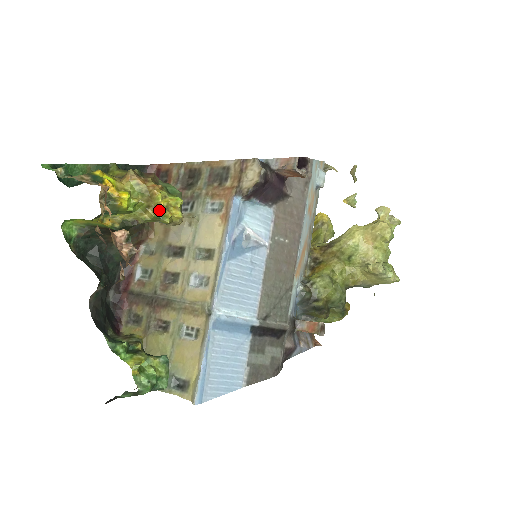
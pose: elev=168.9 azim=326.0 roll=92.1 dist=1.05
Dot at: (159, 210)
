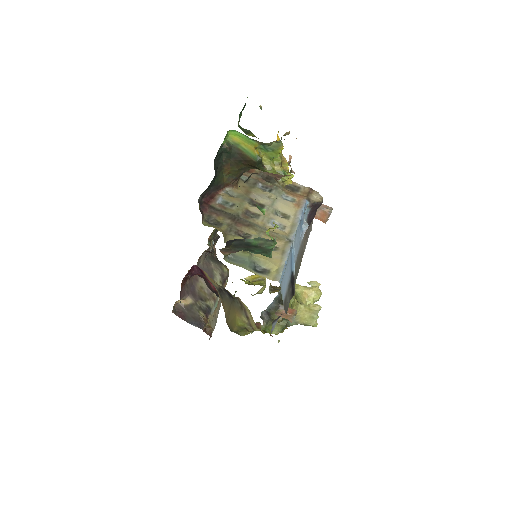
Dot at: (284, 170)
